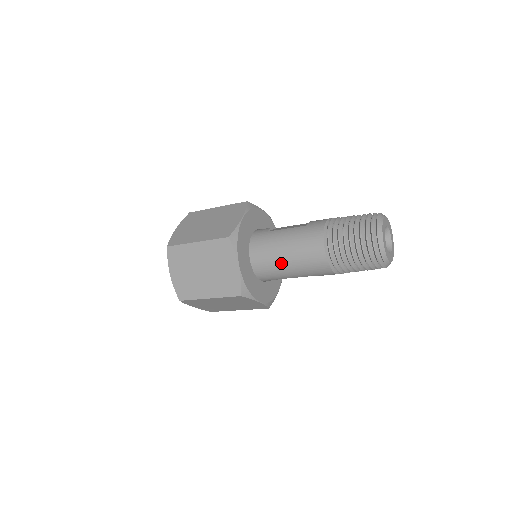
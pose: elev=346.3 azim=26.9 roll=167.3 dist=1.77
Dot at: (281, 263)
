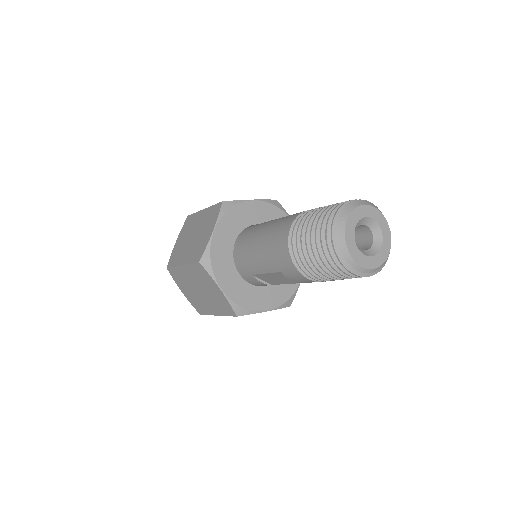
Dot at: (254, 244)
